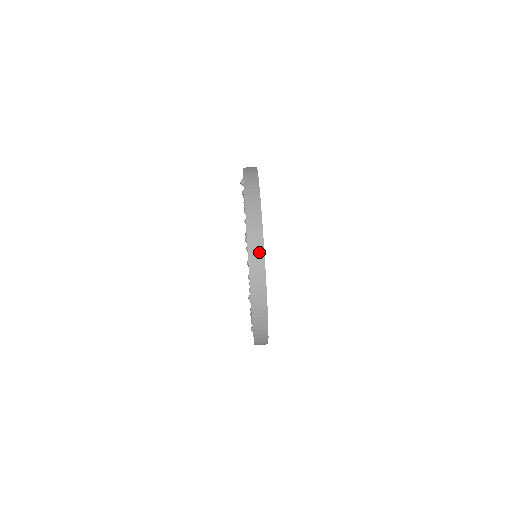
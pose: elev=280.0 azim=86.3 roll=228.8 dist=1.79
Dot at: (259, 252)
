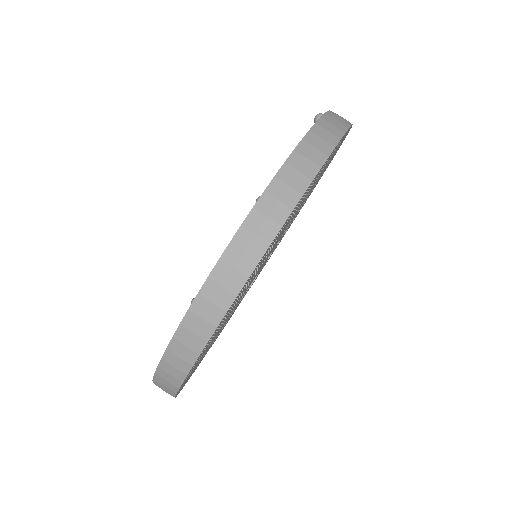
Dot at: (266, 230)
